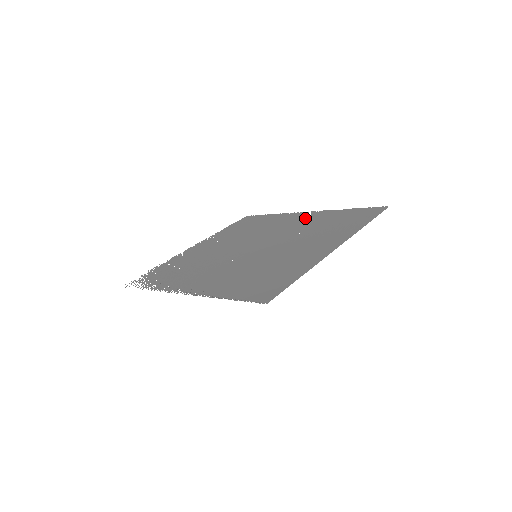
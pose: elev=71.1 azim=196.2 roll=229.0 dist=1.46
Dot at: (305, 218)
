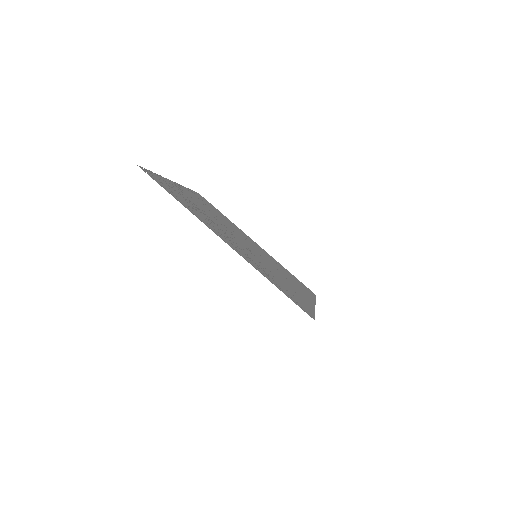
Dot at: (261, 249)
